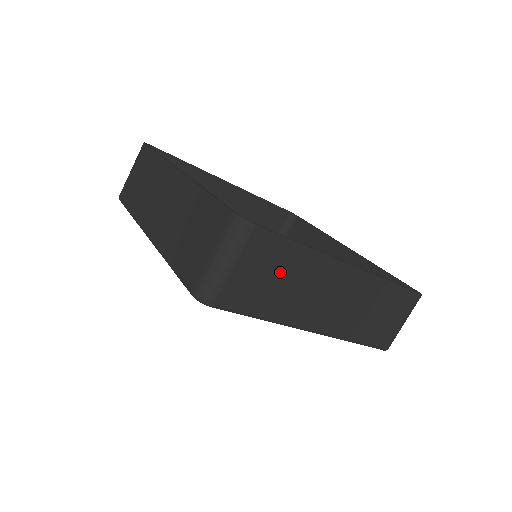
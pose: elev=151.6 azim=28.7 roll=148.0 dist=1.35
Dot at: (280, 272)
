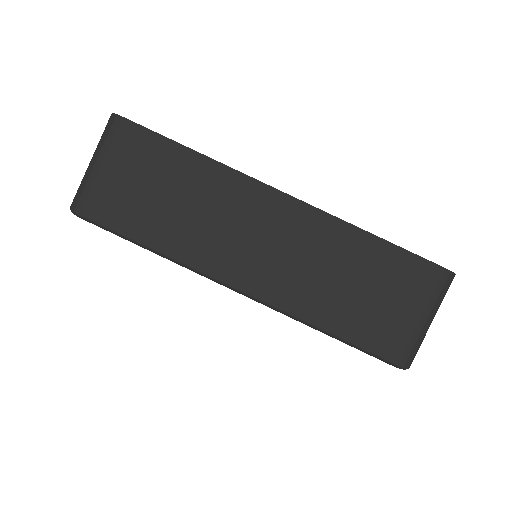
Dot at: (165, 184)
